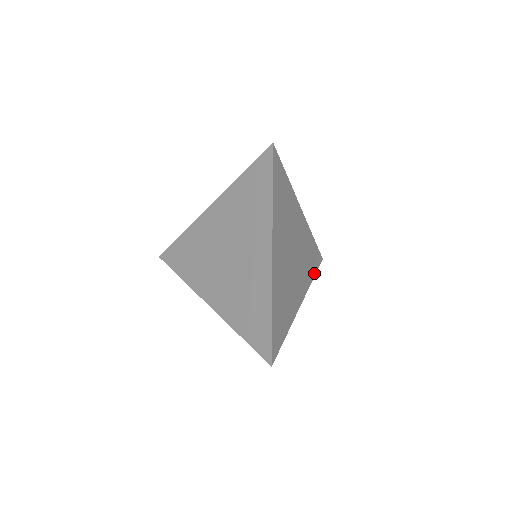
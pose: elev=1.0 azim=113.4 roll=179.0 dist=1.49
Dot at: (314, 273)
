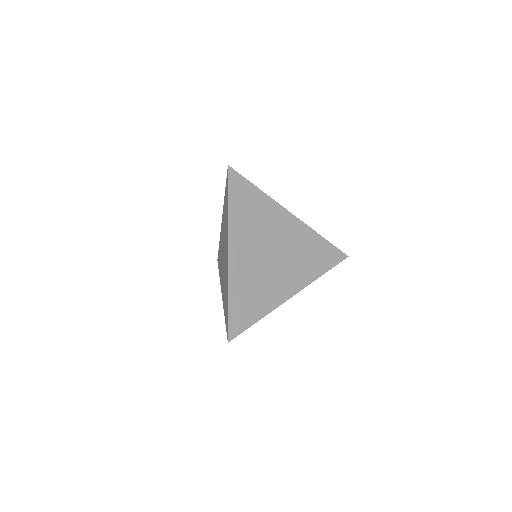
Dot at: (325, 270)
